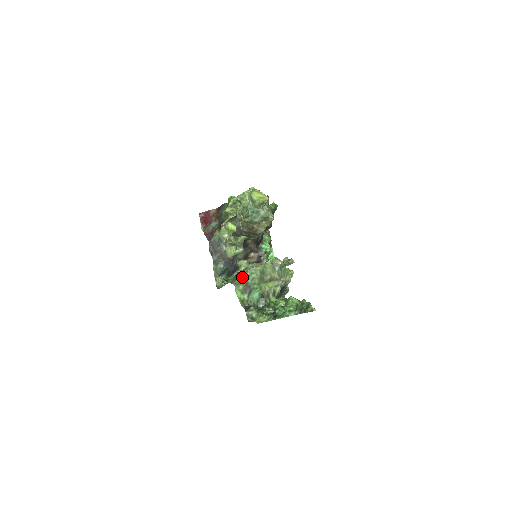
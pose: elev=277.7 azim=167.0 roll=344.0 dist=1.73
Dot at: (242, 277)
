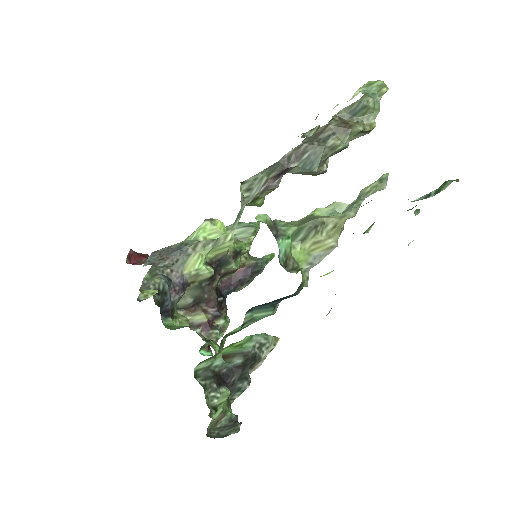
Dot at: occluded
